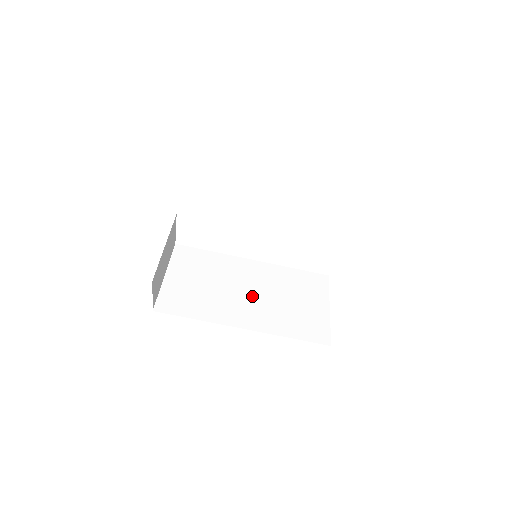
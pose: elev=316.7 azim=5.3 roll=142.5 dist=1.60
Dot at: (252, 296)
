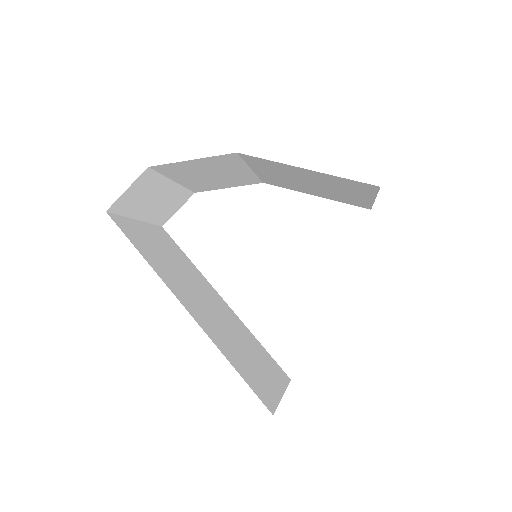
Dot at: (209, 309)
